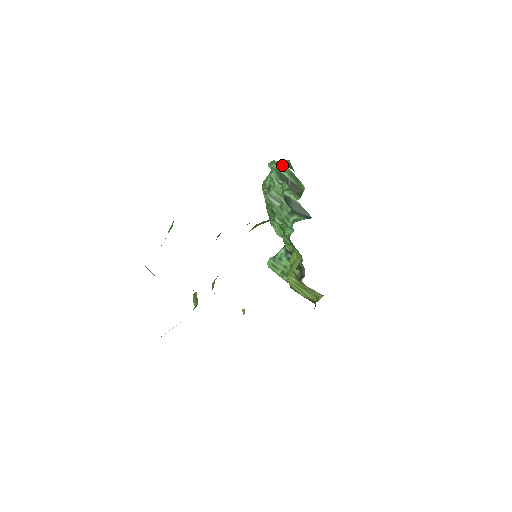
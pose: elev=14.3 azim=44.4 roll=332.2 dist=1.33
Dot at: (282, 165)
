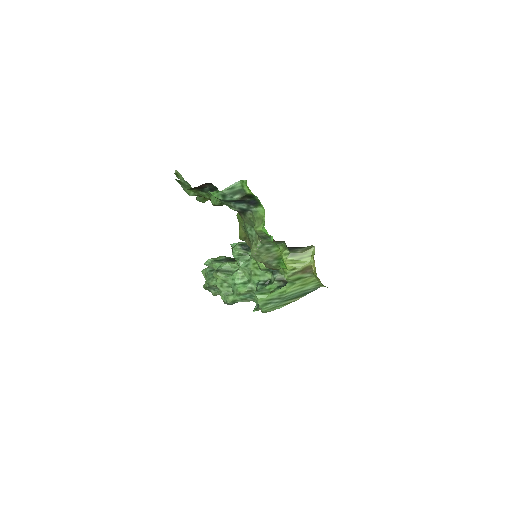
Dot at: (215, 258)
